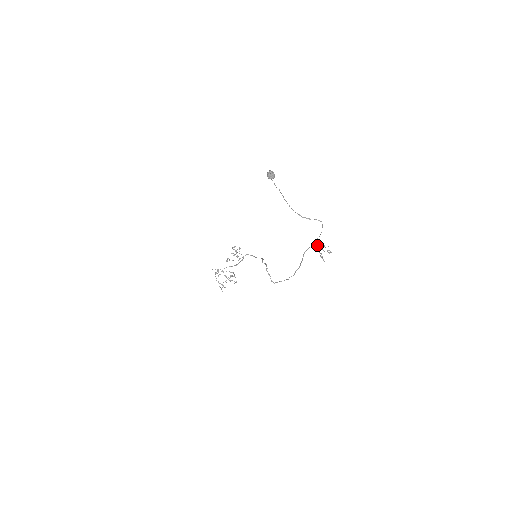
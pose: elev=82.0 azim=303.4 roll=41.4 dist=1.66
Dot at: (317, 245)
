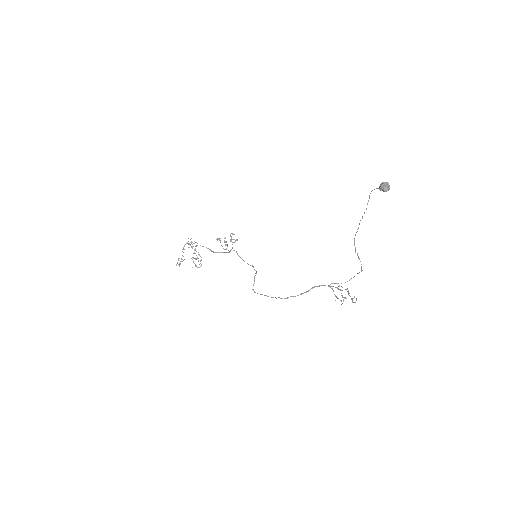
Dot at: (337, 288)
